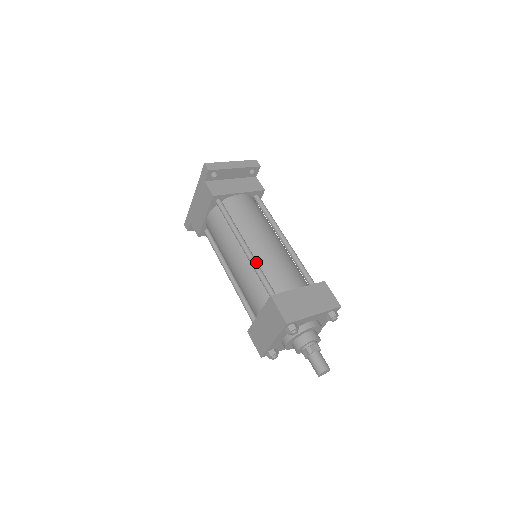
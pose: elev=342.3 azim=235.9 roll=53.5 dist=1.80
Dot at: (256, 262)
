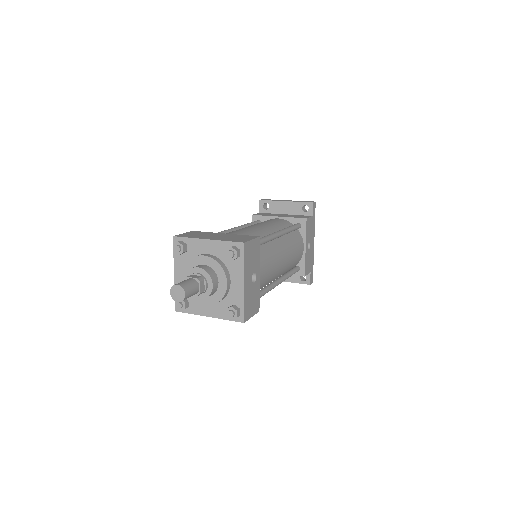
Dot at: (223, 231)
